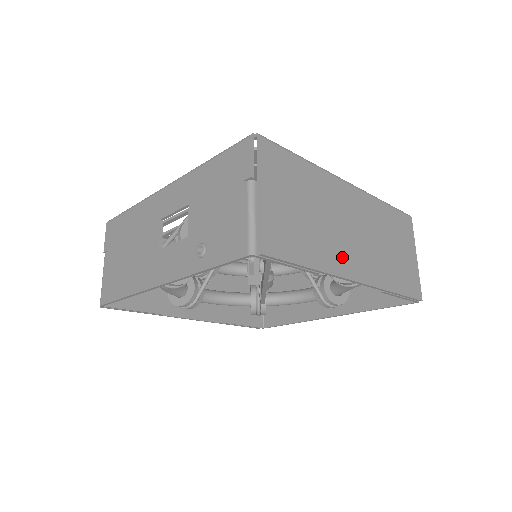
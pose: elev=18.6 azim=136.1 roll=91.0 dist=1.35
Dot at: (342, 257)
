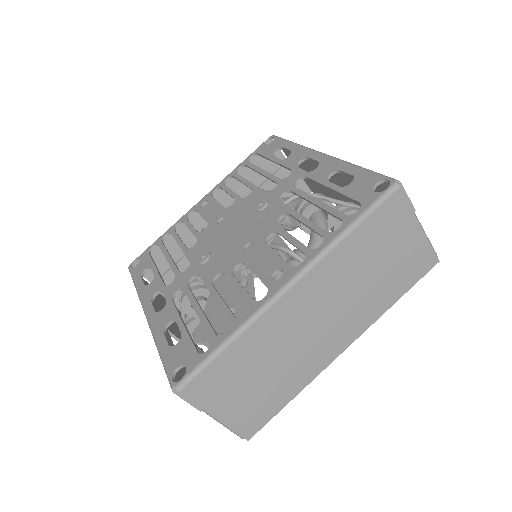
Dot at: (317, 356)
